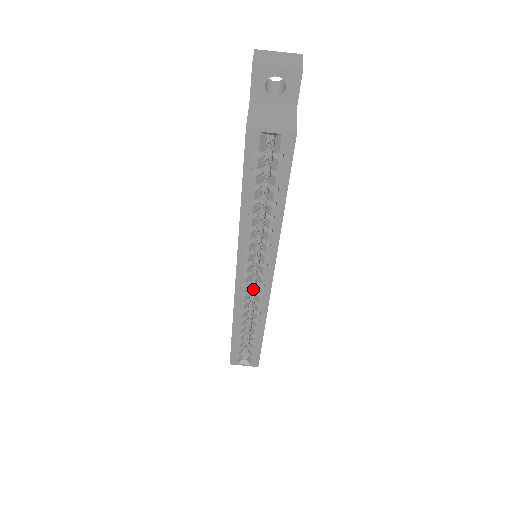
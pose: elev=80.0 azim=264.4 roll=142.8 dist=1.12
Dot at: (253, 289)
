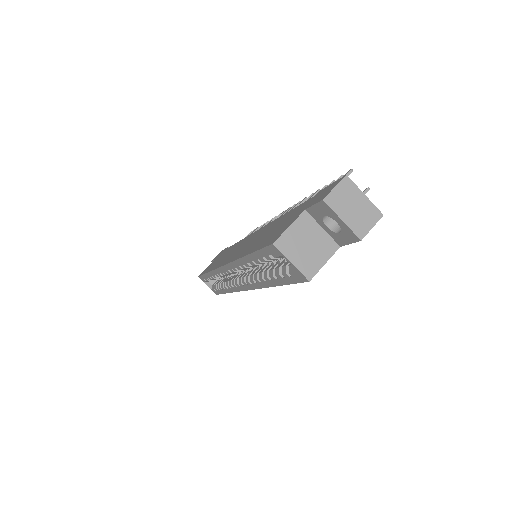
Dot at: occluded
